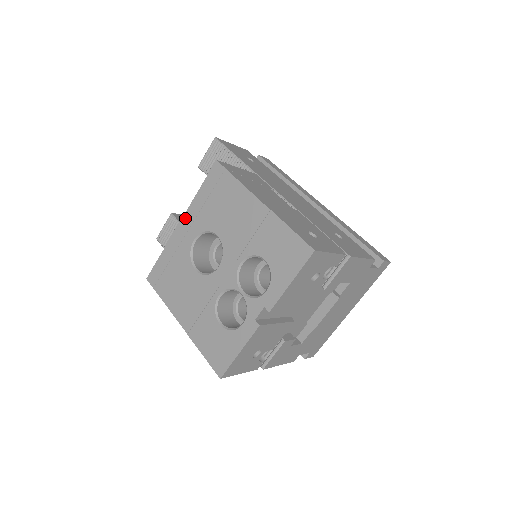
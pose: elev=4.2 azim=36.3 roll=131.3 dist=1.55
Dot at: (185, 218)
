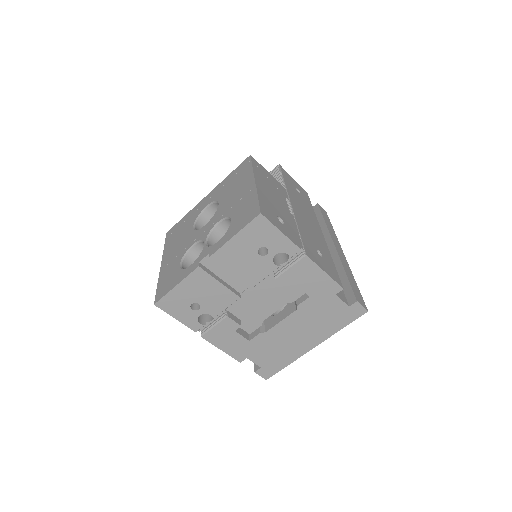
Dot at: (211, 192)
